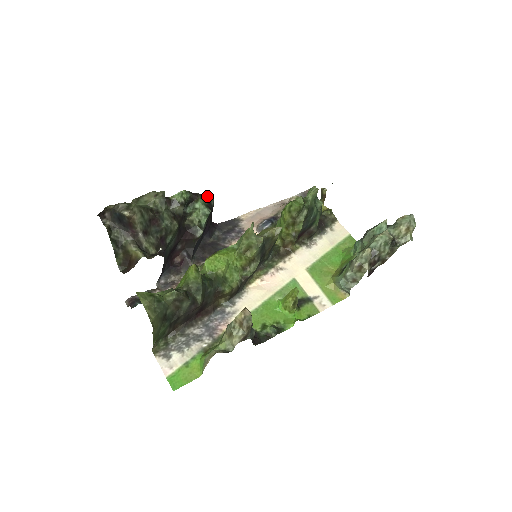
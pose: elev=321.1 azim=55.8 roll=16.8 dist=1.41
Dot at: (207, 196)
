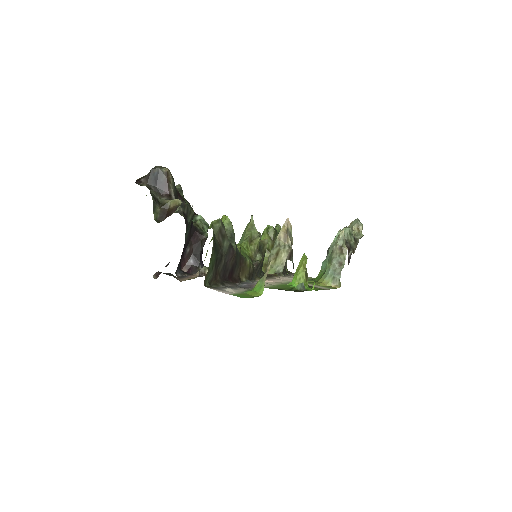
Dot at: occluded
